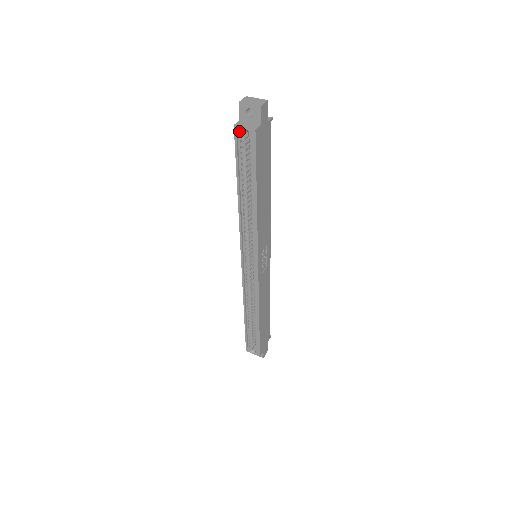
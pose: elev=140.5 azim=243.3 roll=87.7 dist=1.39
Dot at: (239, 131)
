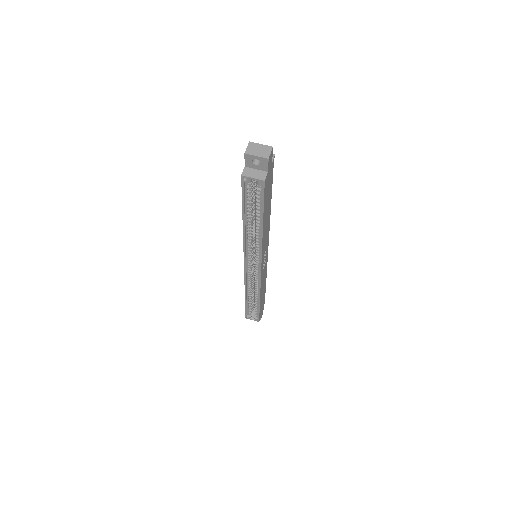
Dot at: (247, 180)
